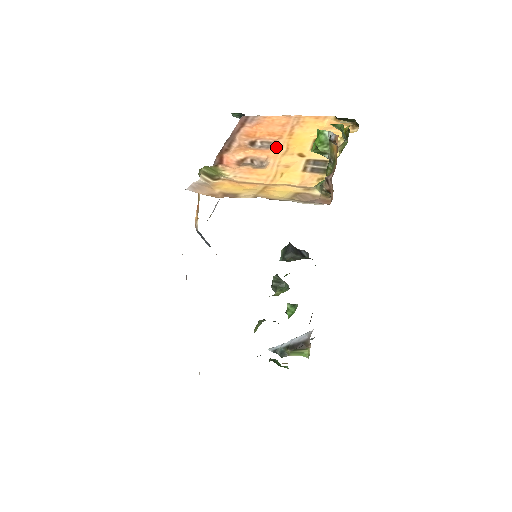
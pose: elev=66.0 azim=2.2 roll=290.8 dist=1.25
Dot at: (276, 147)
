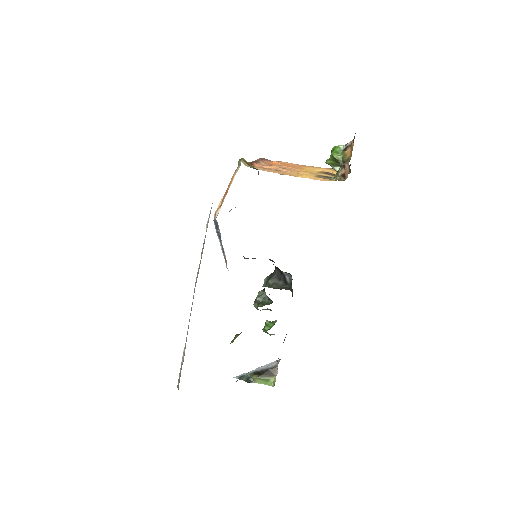
Dot at: (292, 169)
